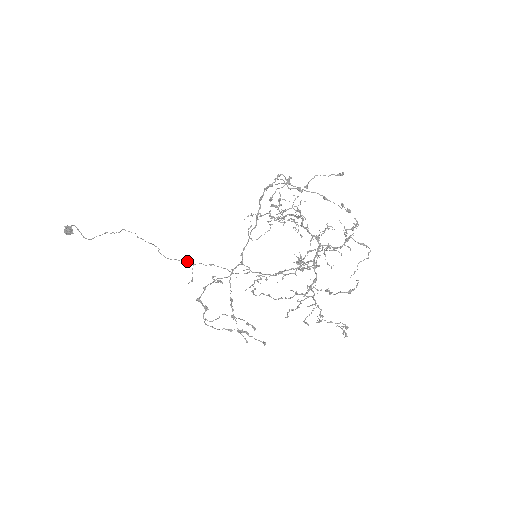
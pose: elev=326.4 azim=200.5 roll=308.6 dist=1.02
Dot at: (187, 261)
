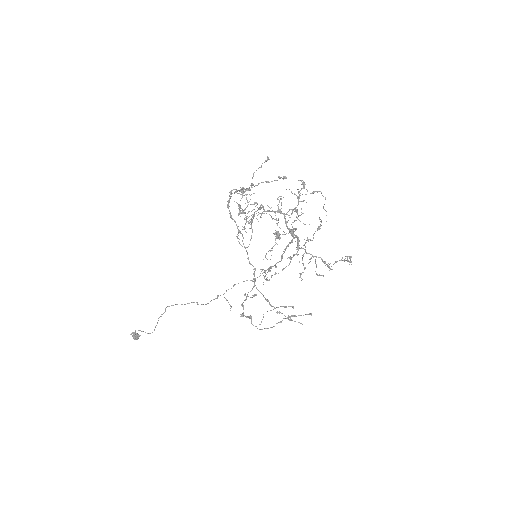
Dot at: (218, 296)
